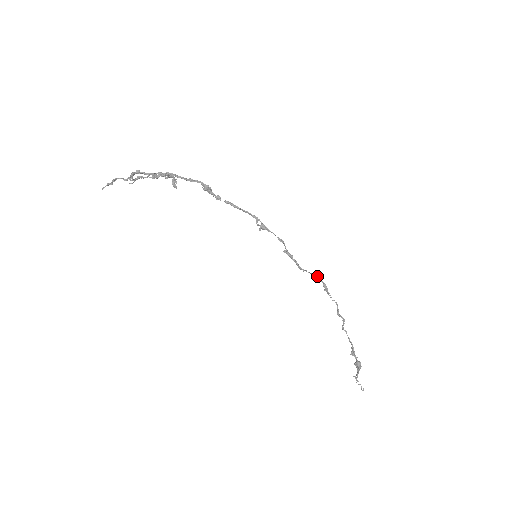
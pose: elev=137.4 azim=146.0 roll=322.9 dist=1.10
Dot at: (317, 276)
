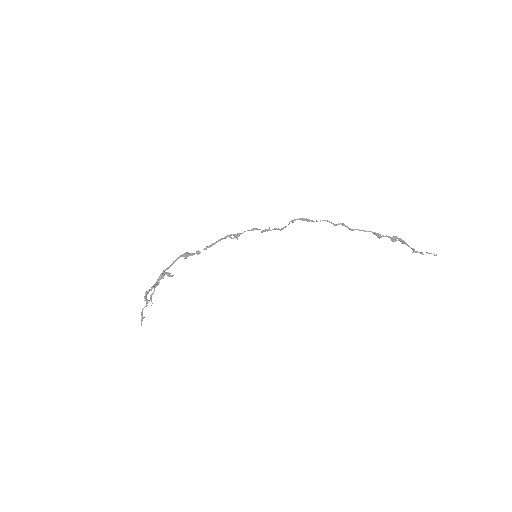
Dot at: (293, 220)
